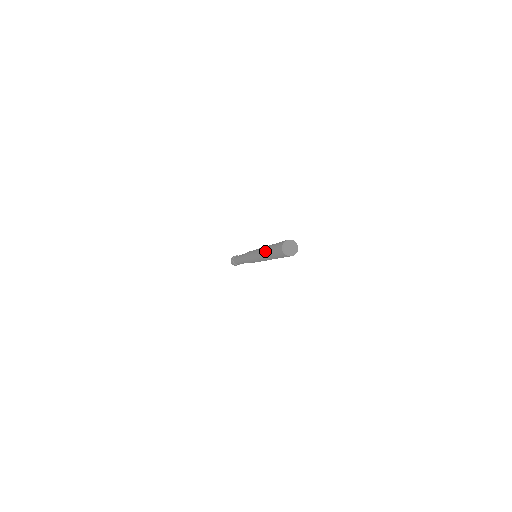
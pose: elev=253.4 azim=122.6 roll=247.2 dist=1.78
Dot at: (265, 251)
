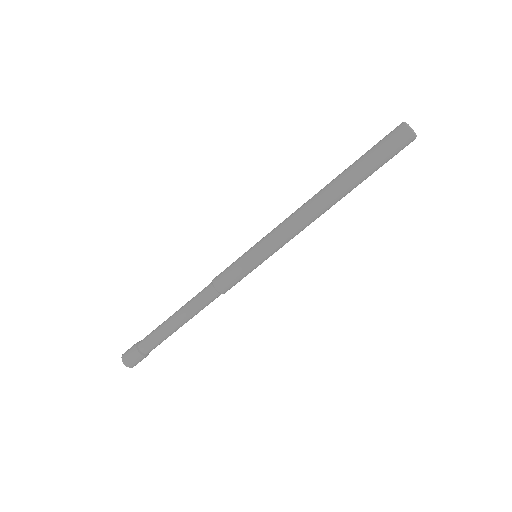
Dot at: (331, 181)
